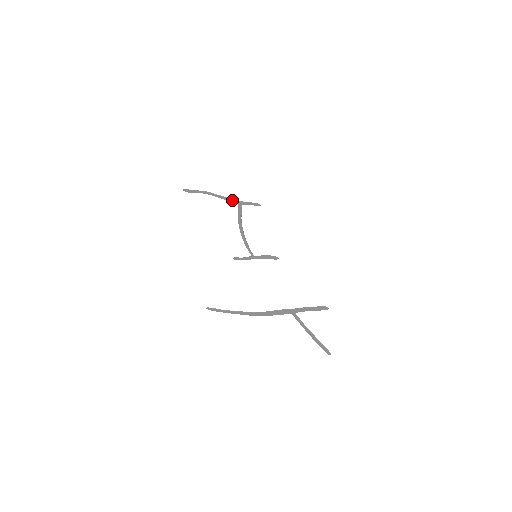
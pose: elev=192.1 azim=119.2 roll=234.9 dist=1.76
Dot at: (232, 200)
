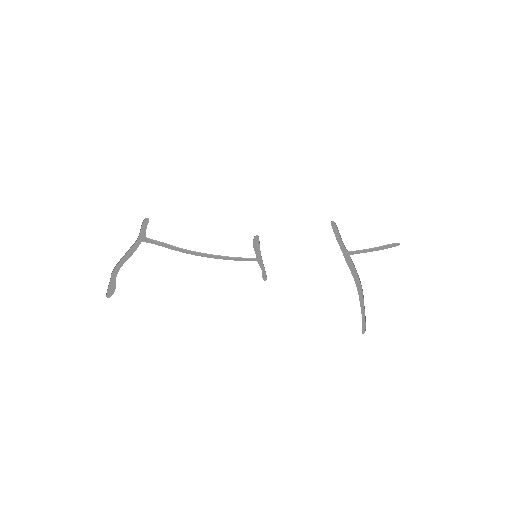
Dot at: (134, 246)
